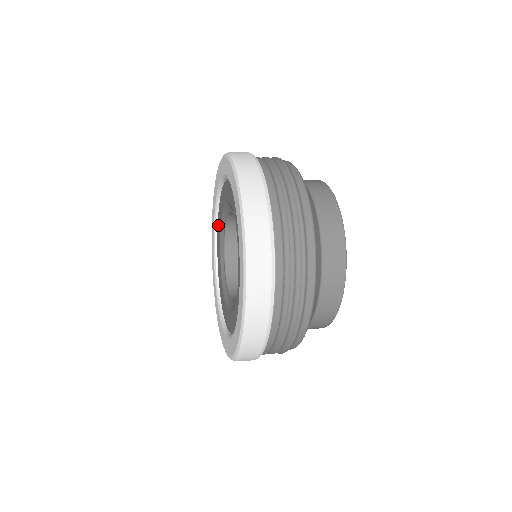
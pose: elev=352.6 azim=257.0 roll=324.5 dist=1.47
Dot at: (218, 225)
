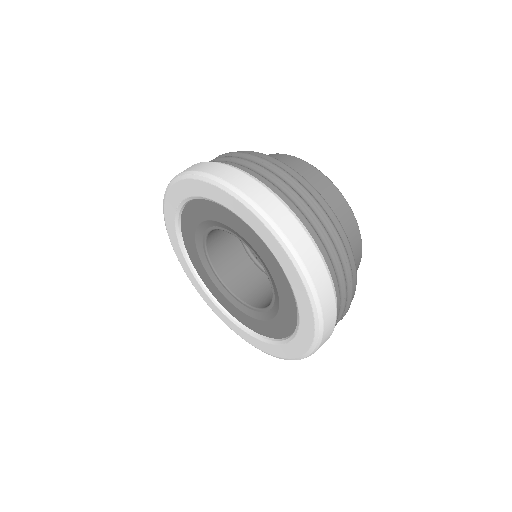
Dot at: (184, 224)
